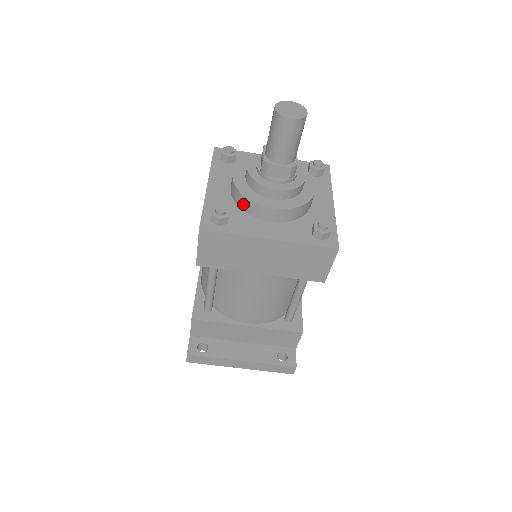
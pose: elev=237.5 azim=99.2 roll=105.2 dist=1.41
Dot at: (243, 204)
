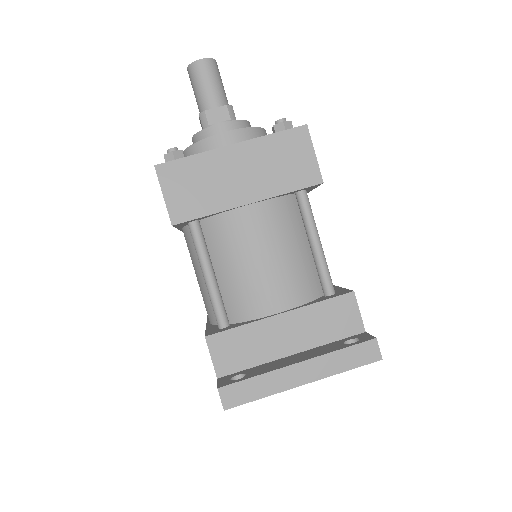
Dot at: occluded
